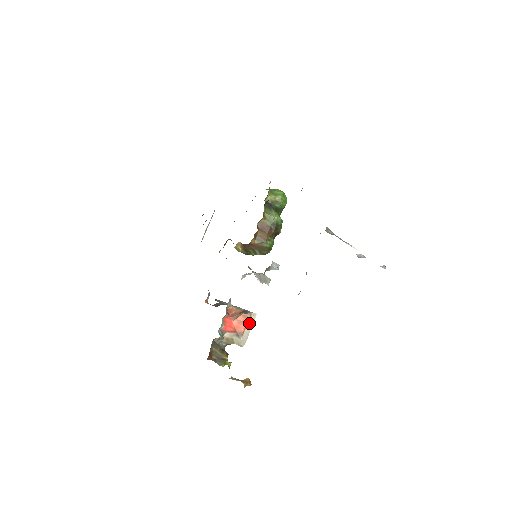
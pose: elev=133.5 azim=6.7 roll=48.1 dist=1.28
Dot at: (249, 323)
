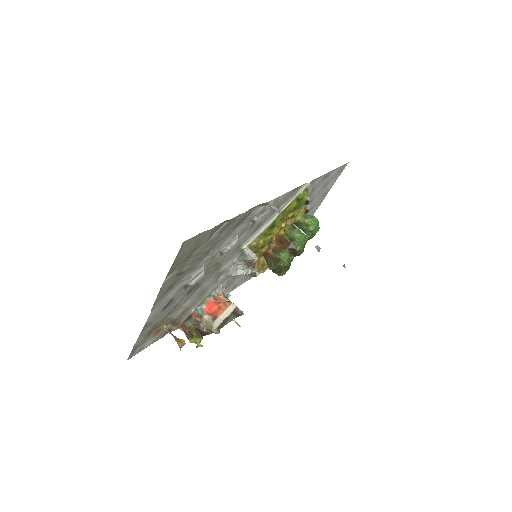
Dot at: (226, 311)
